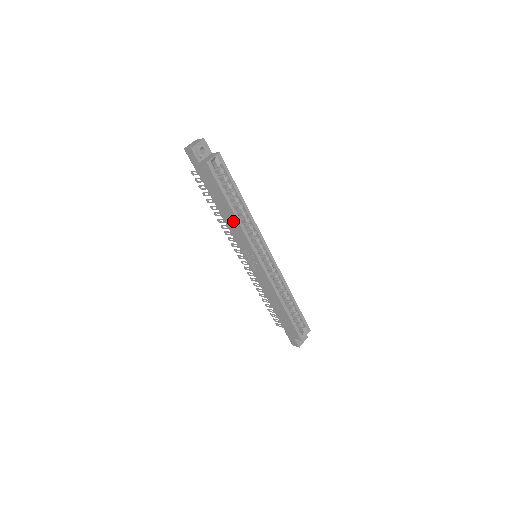
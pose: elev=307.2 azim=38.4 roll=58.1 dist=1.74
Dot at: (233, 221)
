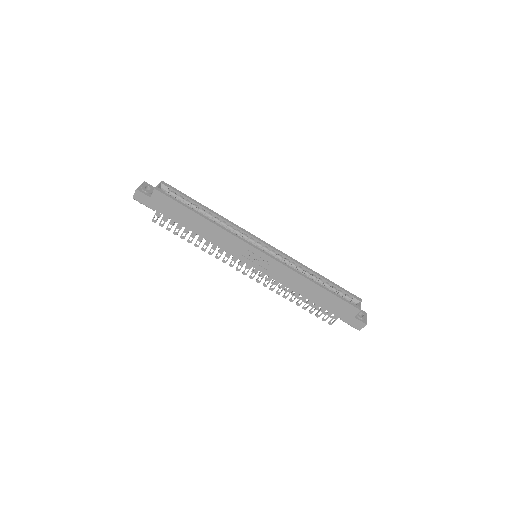
Dot at: (211, 229)
